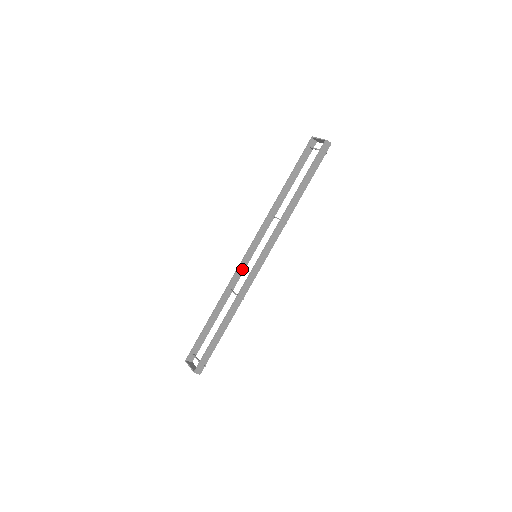
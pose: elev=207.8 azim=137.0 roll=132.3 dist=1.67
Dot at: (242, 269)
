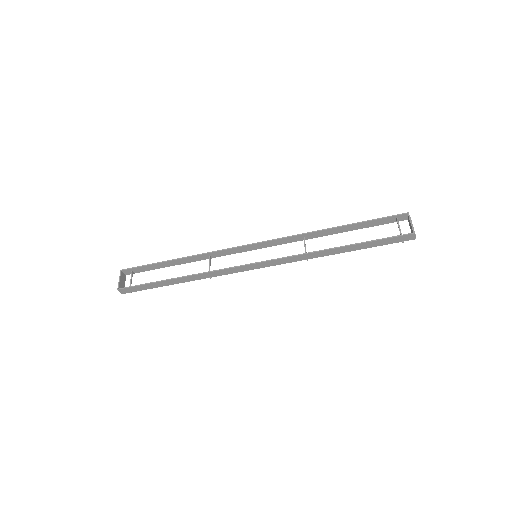
Dot at: (235, 251)
